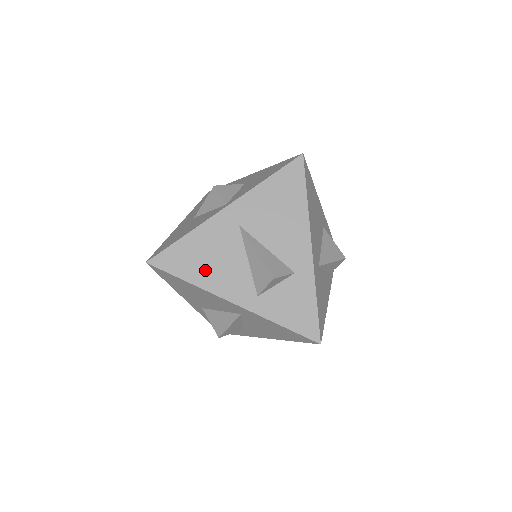
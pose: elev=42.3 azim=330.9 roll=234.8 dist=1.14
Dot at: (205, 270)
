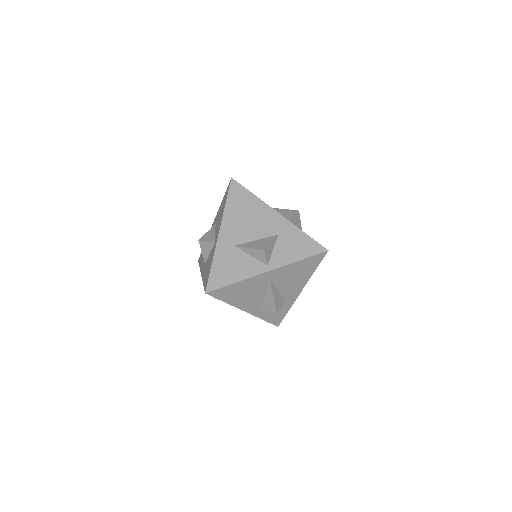
Dot at: (239, 298)
